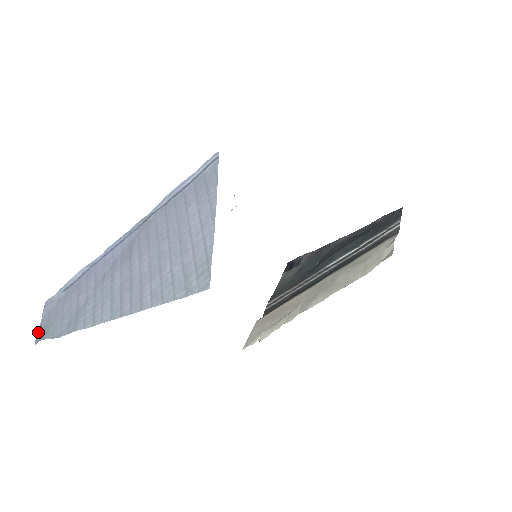
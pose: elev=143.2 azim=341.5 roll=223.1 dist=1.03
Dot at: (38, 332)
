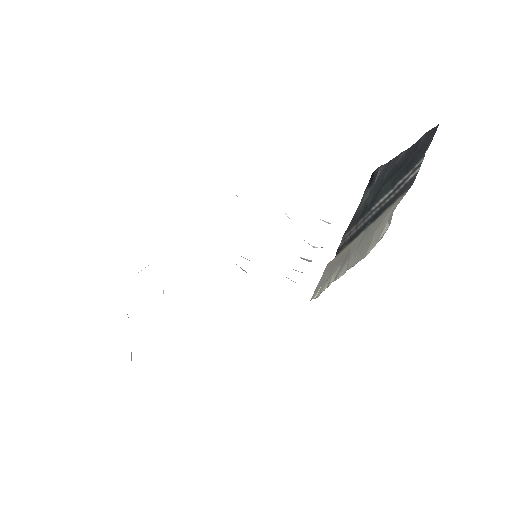
Dot at: occluded
